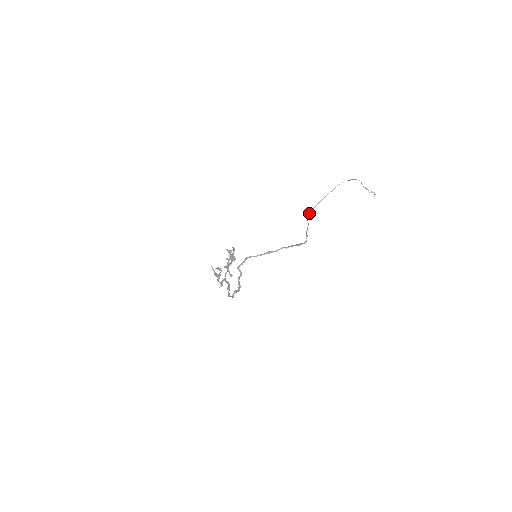
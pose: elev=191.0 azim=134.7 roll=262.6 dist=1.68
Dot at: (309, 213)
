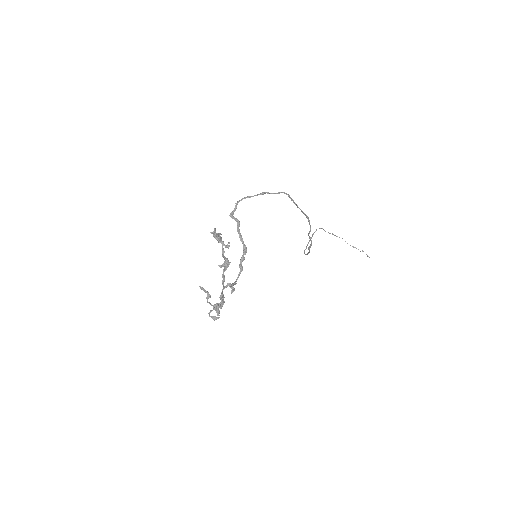
Dot at: occluded
